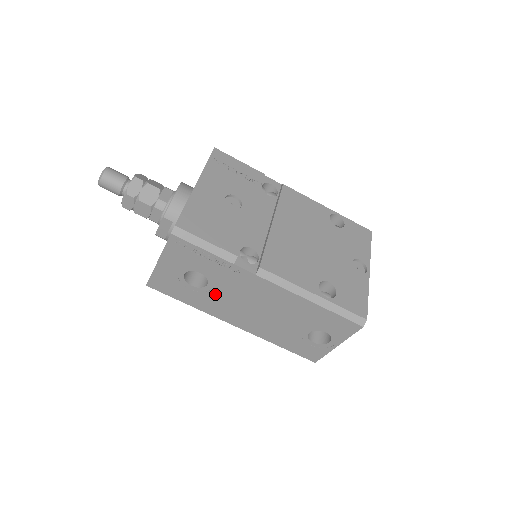
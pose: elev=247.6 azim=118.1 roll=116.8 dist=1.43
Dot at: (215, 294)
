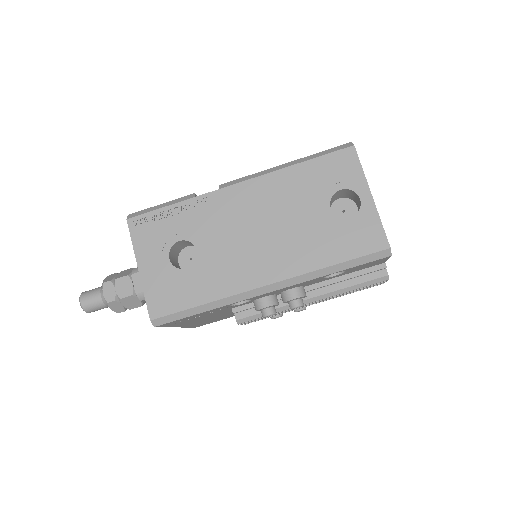
Dot at: (212, 256)
